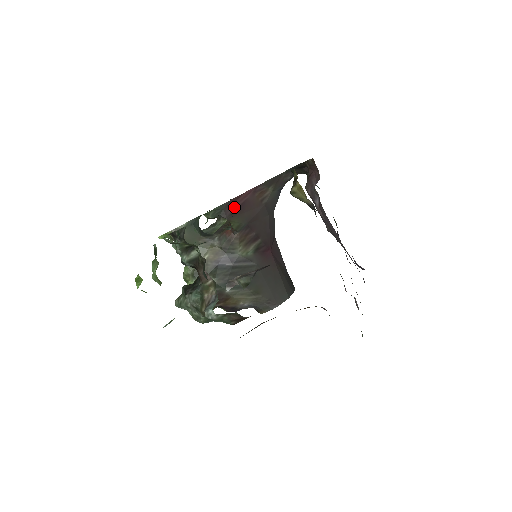
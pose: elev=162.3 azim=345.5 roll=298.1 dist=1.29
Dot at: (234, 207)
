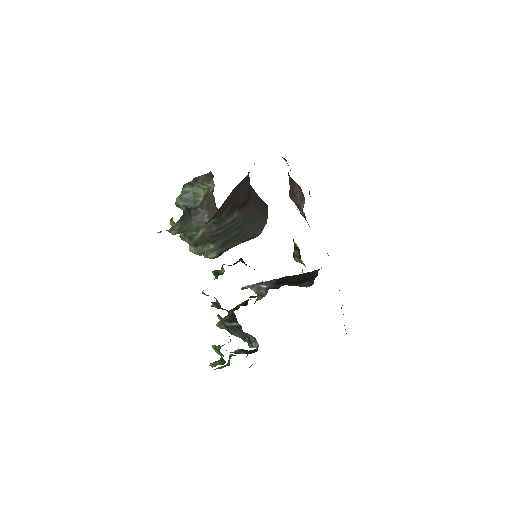
Dot at: (223, 207)
